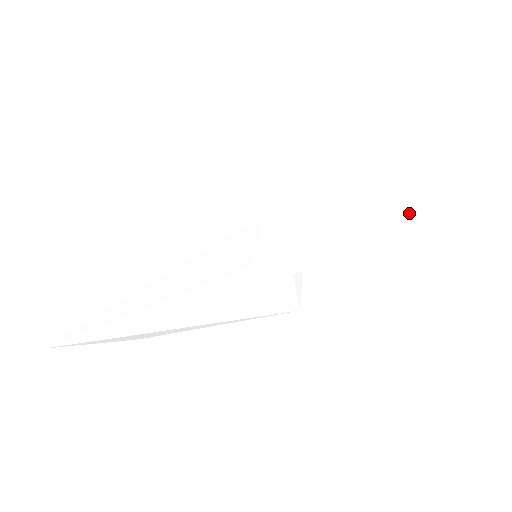
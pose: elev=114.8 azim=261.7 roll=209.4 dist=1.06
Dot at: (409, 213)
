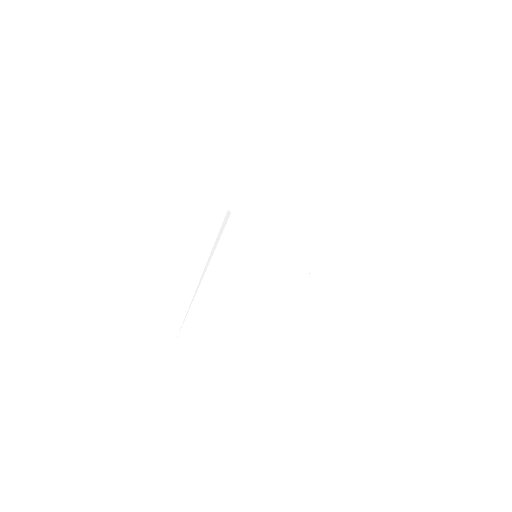
Dot at: (329, 195)
